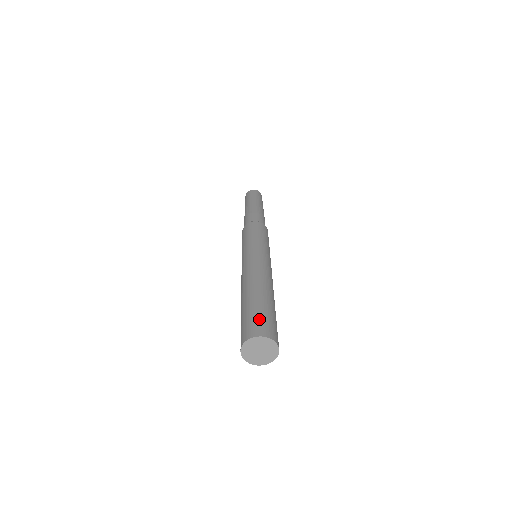
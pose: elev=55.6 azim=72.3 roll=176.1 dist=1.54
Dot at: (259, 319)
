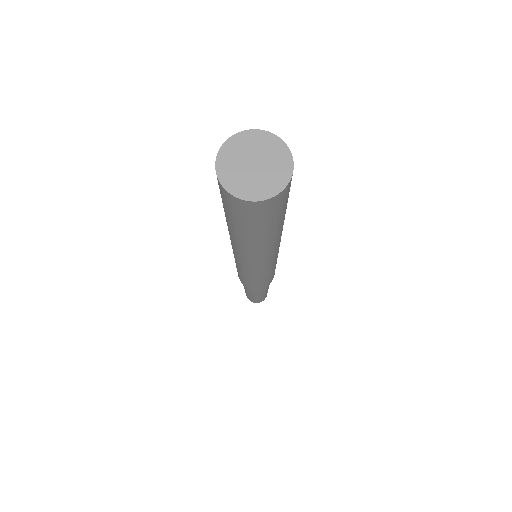
Dot at: occluded
